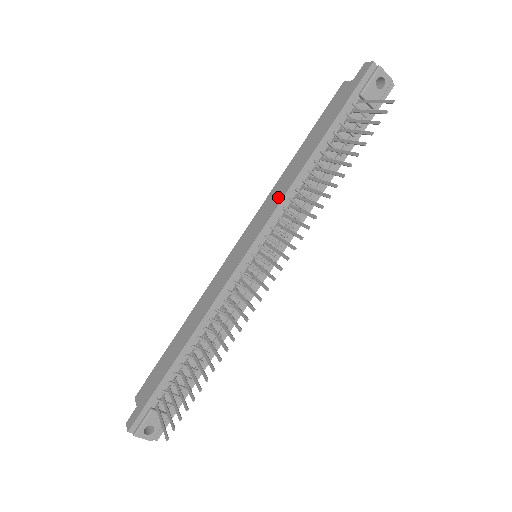
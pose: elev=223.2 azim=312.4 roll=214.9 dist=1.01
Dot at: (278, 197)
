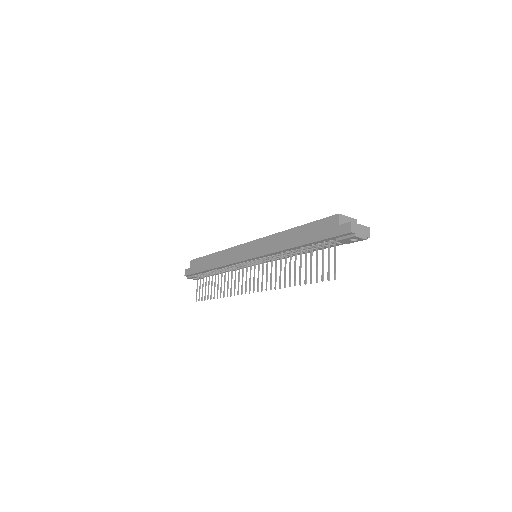
Dot at: (271, 248)
